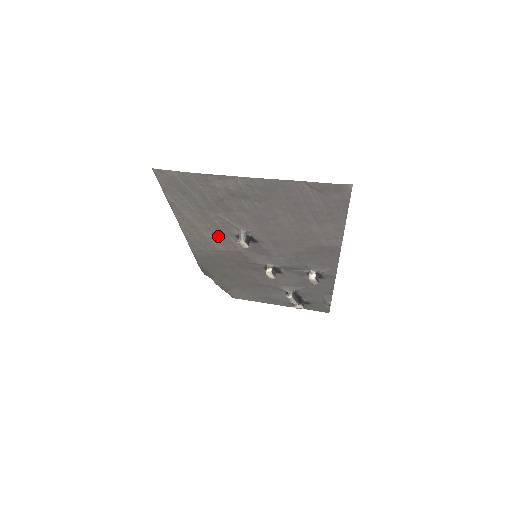
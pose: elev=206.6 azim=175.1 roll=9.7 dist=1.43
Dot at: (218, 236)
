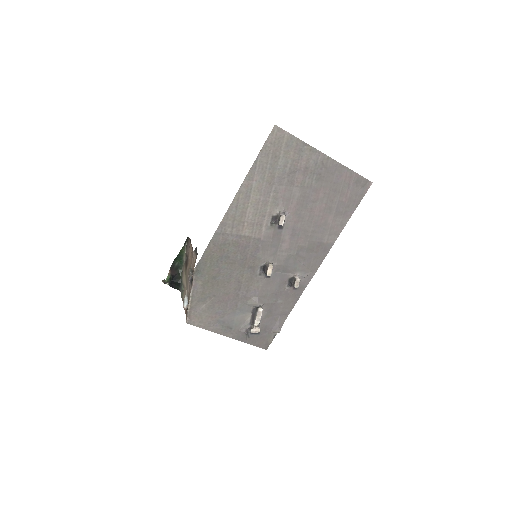
Dot at: (257, 215)
